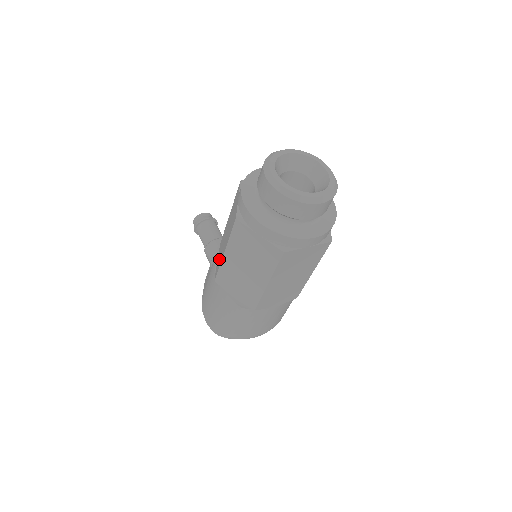
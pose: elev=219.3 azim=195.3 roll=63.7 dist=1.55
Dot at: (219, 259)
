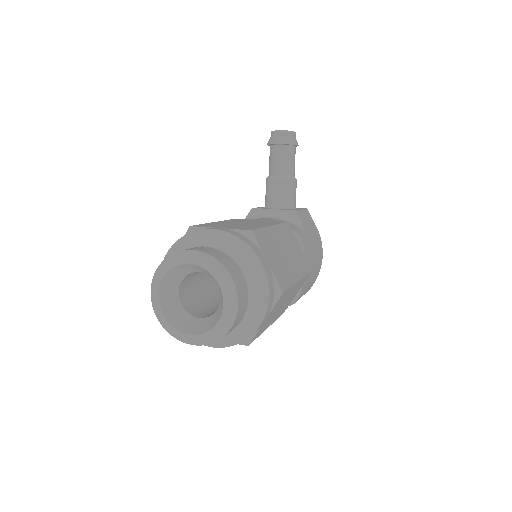
Dot at: occluded
